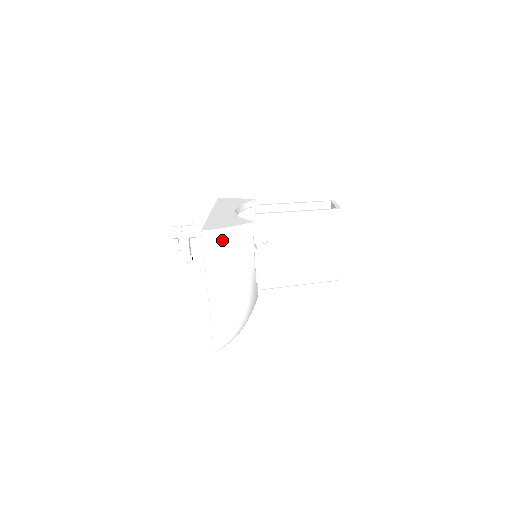
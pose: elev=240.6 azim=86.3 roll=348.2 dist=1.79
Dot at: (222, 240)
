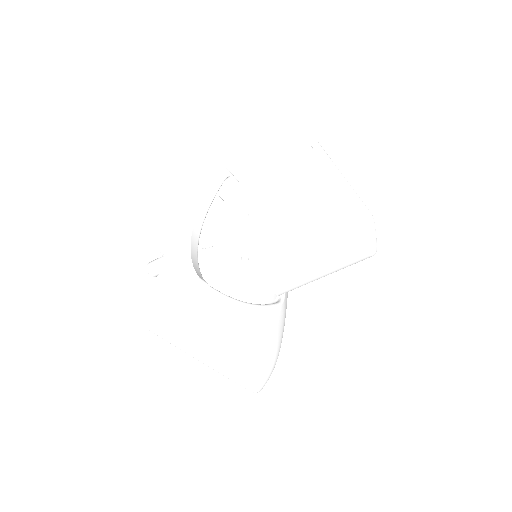
Dot at: (174, 323)
